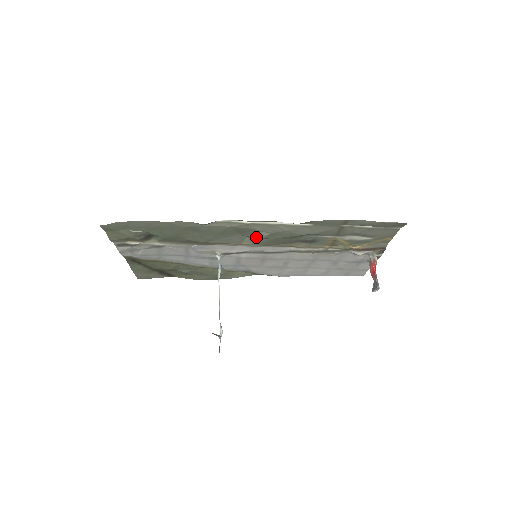
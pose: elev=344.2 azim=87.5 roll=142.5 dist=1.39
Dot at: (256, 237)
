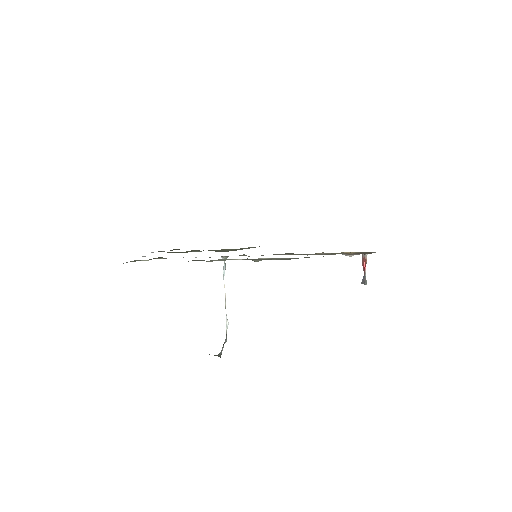
Dot at: occluded
